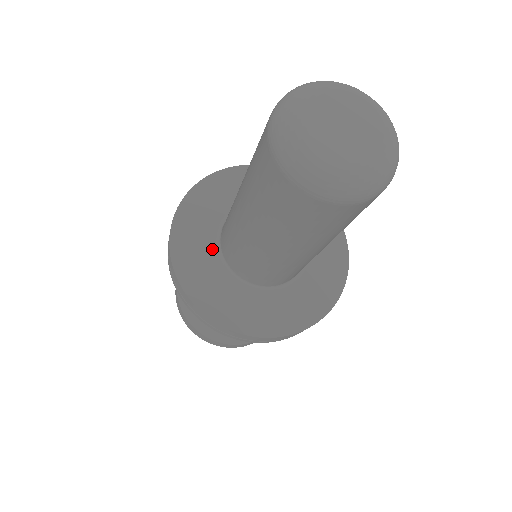
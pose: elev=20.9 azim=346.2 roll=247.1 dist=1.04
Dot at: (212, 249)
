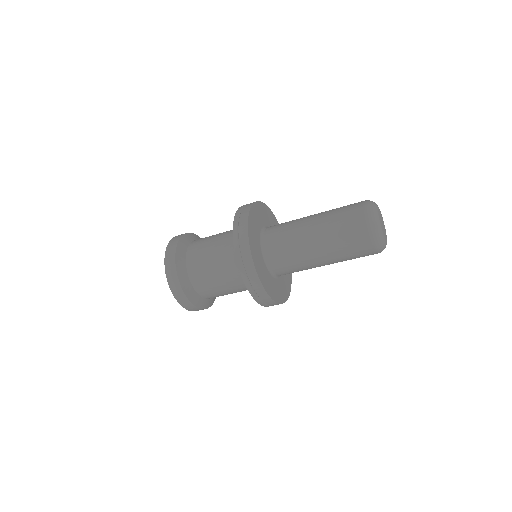
Dot at: (259, 239)
